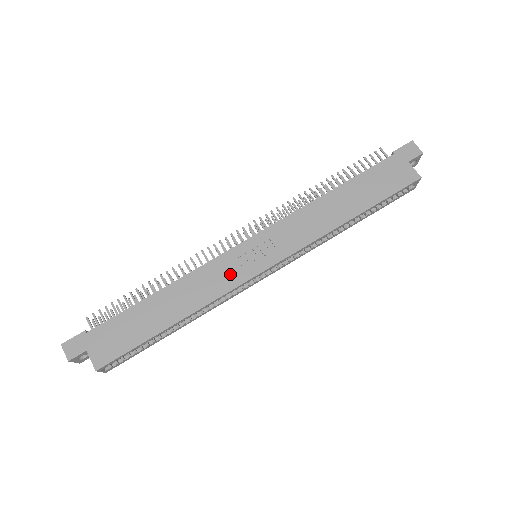
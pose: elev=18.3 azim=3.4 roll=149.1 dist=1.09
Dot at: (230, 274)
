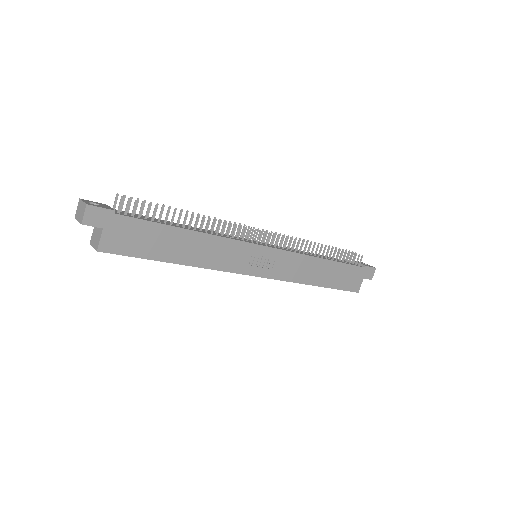
Dot at: (238, 260)
